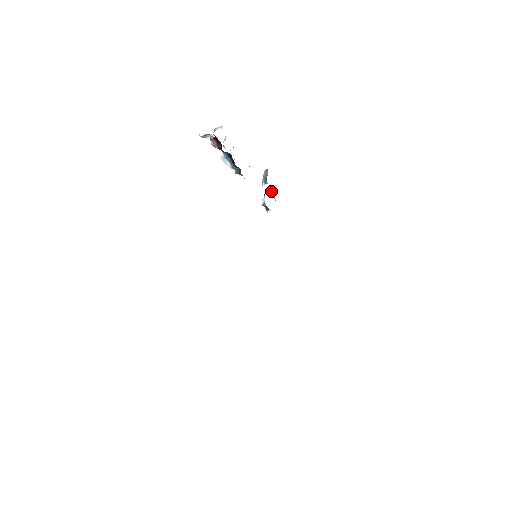
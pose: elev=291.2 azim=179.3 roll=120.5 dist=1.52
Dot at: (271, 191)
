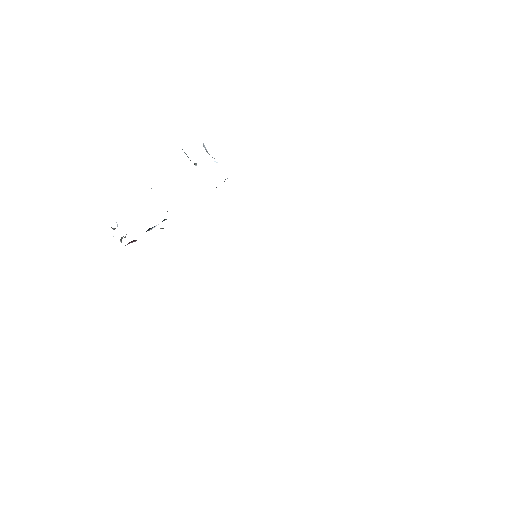
Dot at: occluded
